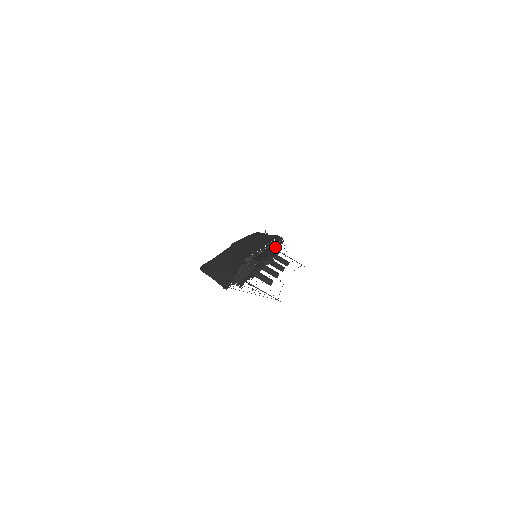
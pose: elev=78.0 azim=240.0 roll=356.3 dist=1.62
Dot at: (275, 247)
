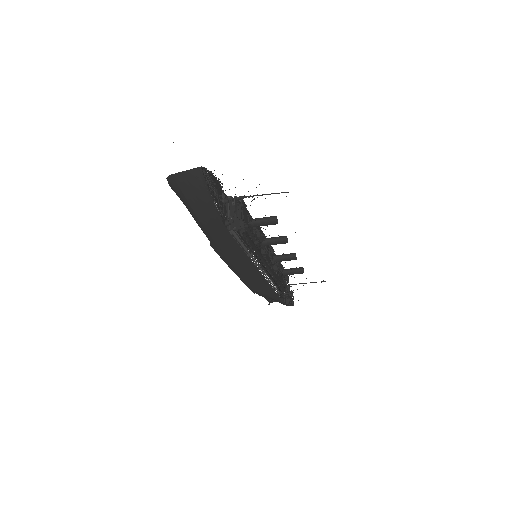
Dot at: (273, 250)
